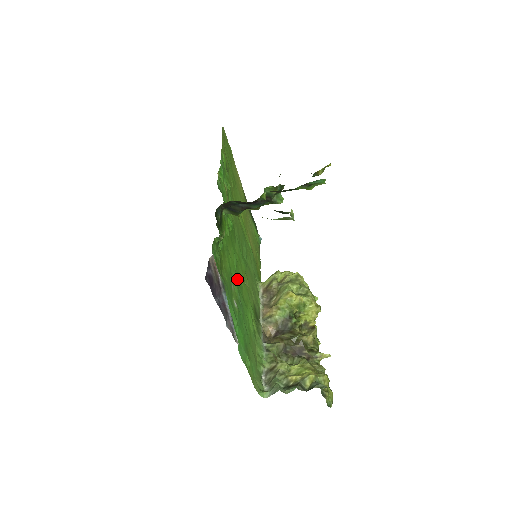
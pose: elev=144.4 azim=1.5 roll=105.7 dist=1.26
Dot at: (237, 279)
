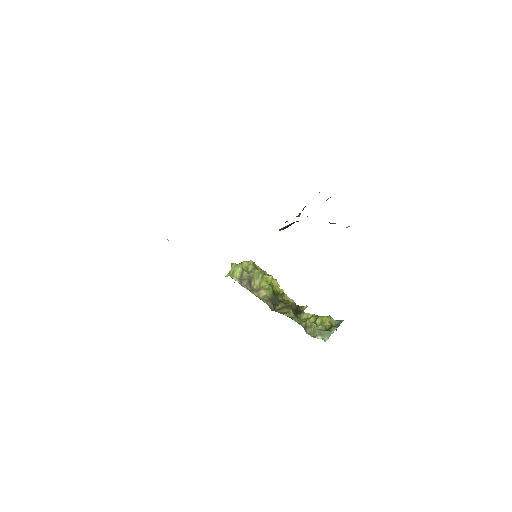
Dot at: occluded
